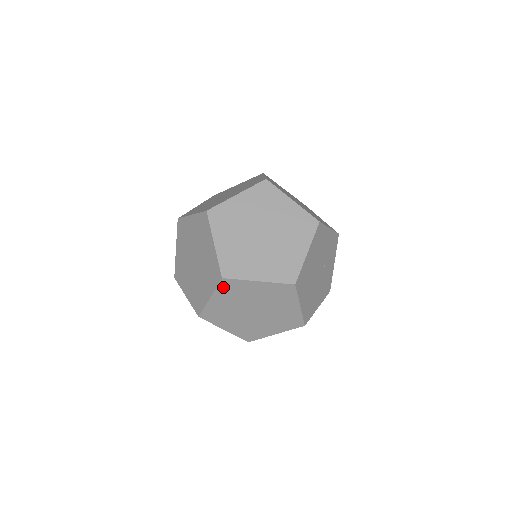
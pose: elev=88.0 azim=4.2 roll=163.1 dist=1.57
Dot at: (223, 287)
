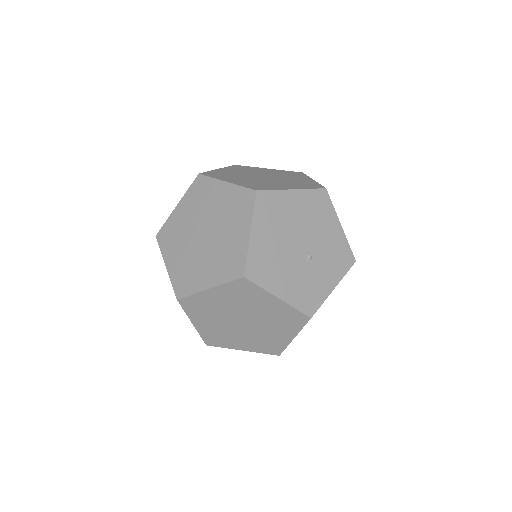
Dot at: (260, 207)
